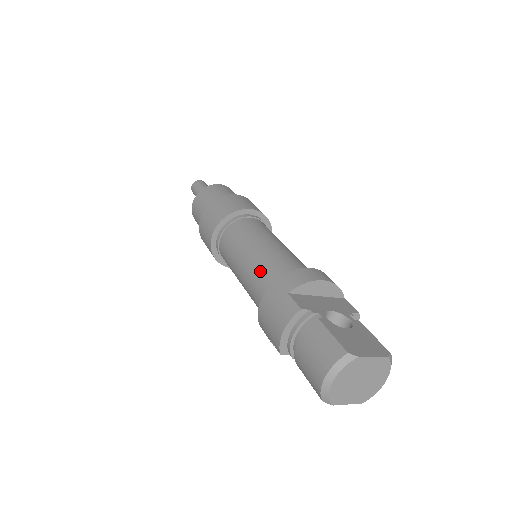
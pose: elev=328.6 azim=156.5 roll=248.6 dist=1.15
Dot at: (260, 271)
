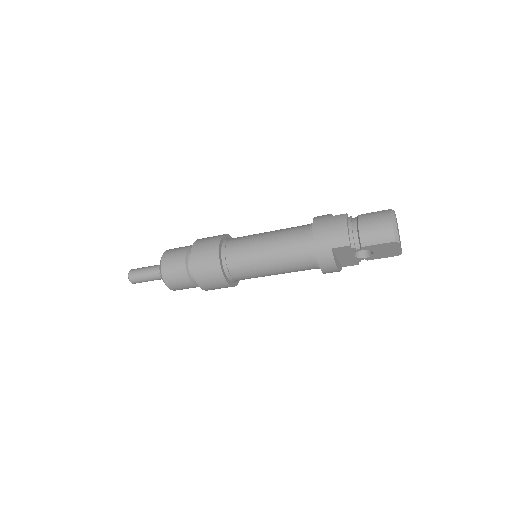
Dot at: (290, 232)
